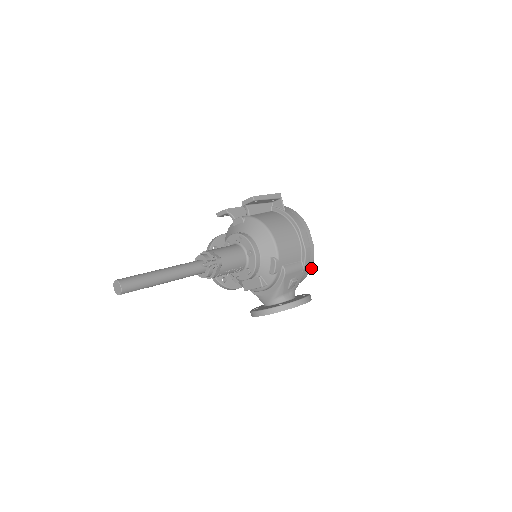
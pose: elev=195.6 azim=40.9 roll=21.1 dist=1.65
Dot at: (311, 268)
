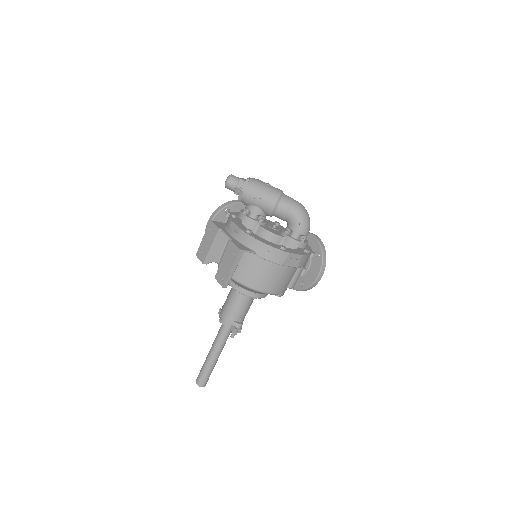
Dot at: occluded
